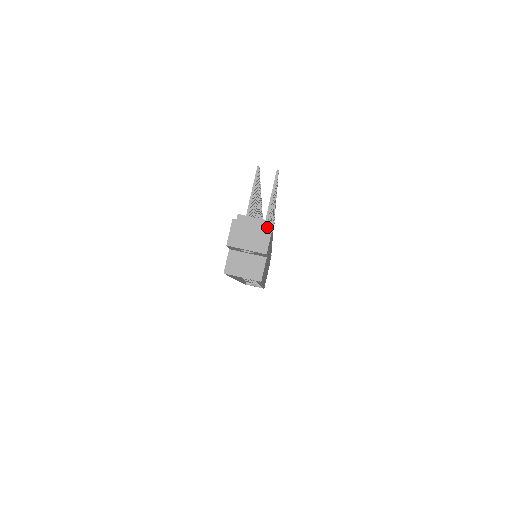
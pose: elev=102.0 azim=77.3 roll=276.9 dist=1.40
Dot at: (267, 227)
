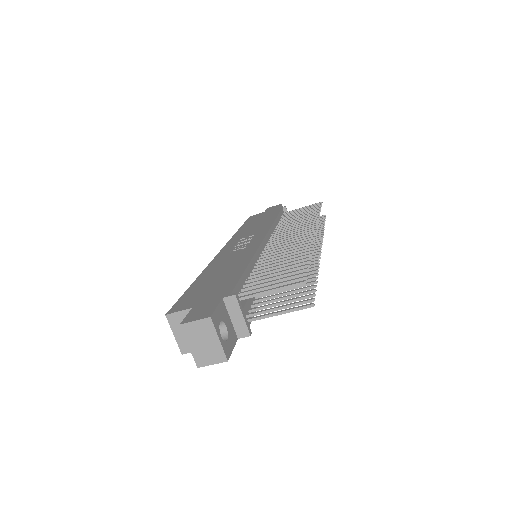
Dot at: (225, 356)
